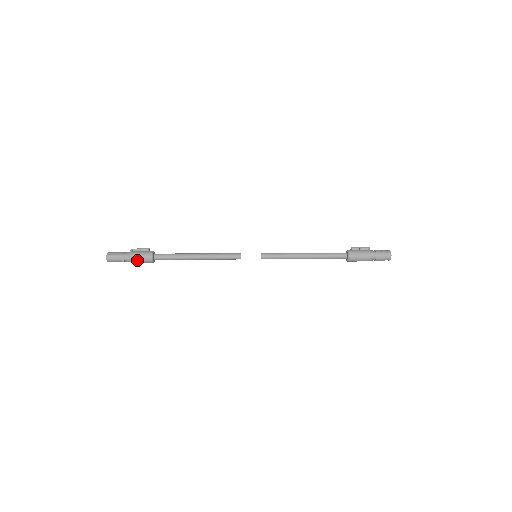
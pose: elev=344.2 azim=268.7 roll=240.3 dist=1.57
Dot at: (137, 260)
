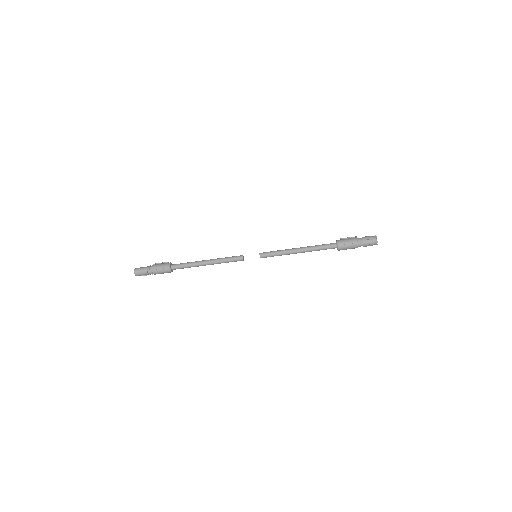
Dot at: (157, 269)
